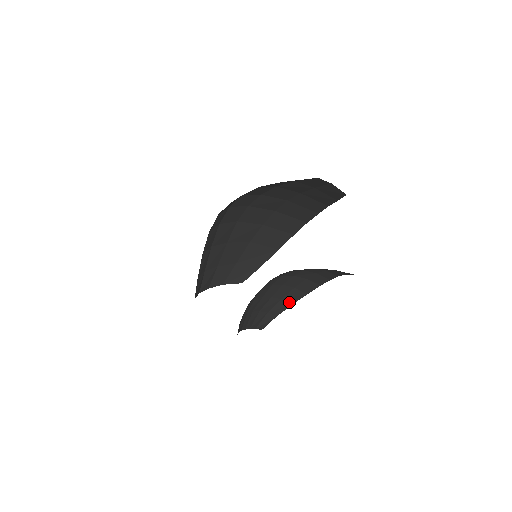
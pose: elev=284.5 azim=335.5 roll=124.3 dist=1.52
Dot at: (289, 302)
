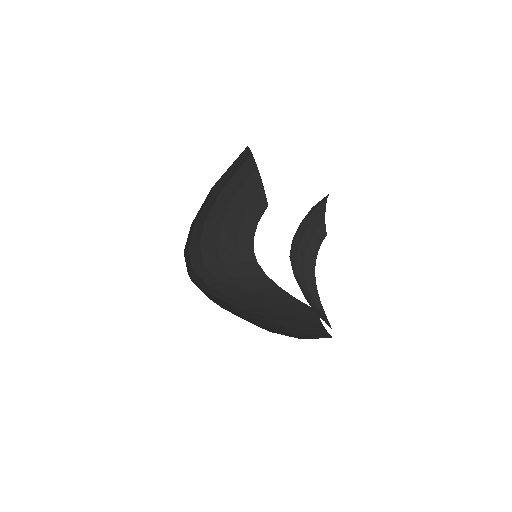
Dot at: (321, 213)
